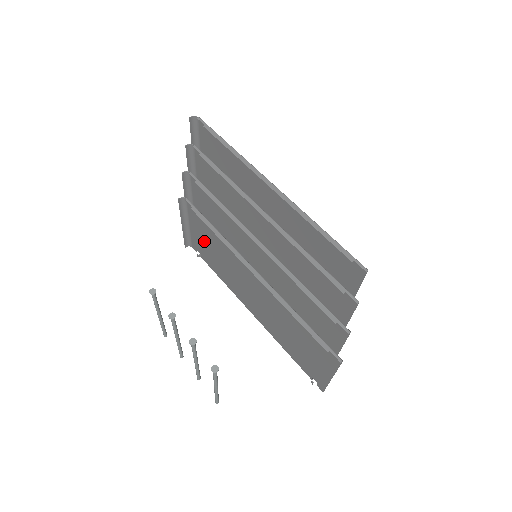
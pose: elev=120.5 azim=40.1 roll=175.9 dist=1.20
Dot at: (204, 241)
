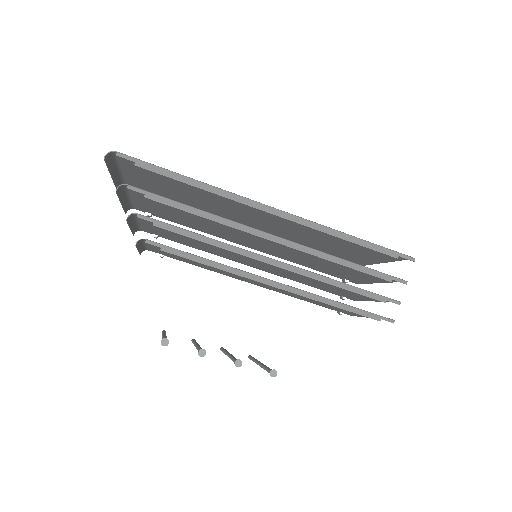
Dot at: occluded
